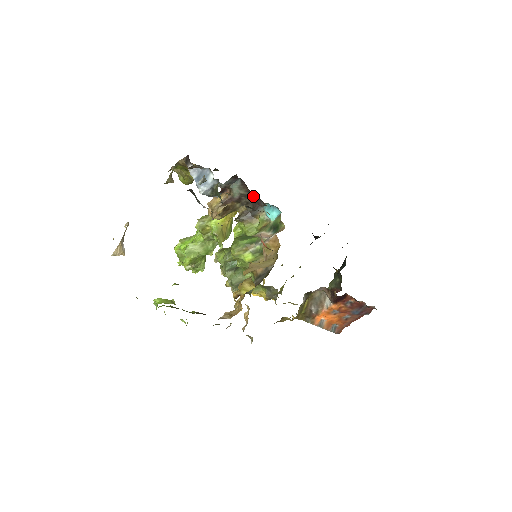
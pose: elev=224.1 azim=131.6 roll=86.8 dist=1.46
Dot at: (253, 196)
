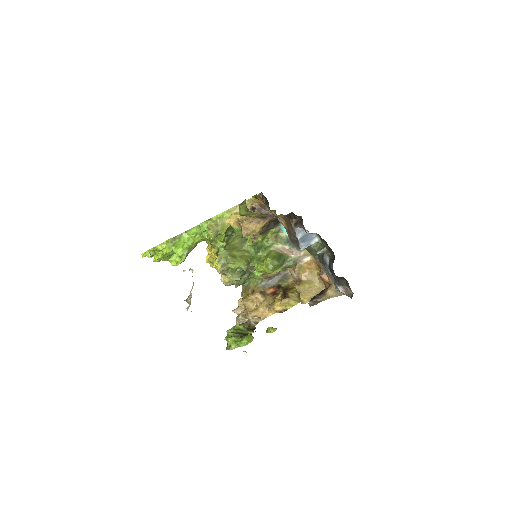
Dot at: occluded
